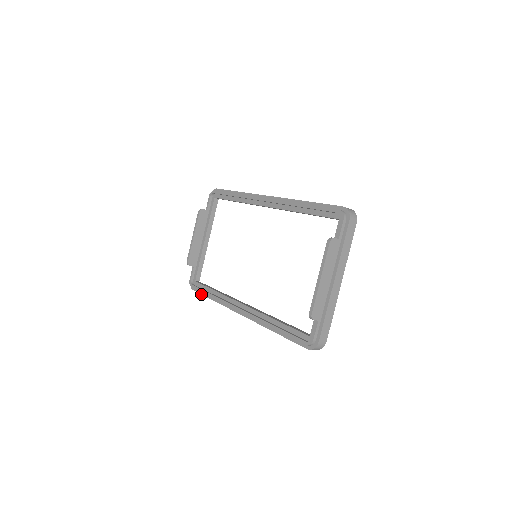
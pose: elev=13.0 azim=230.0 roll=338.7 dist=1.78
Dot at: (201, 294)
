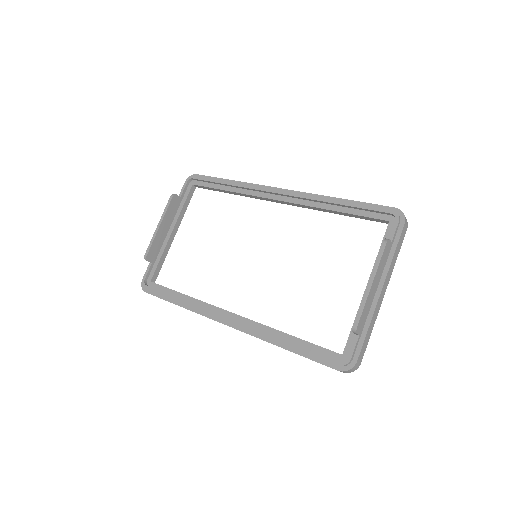
Dot at: (160, 298)
